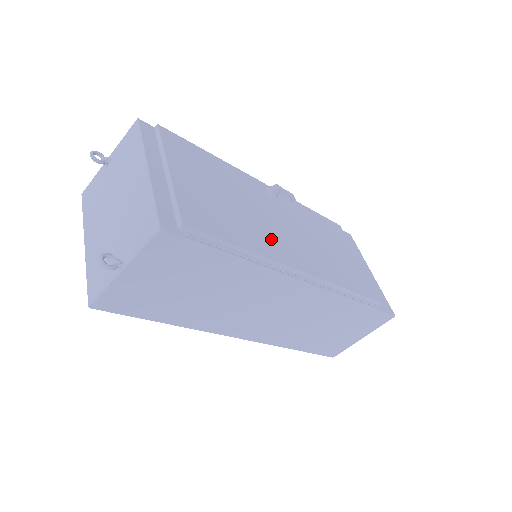
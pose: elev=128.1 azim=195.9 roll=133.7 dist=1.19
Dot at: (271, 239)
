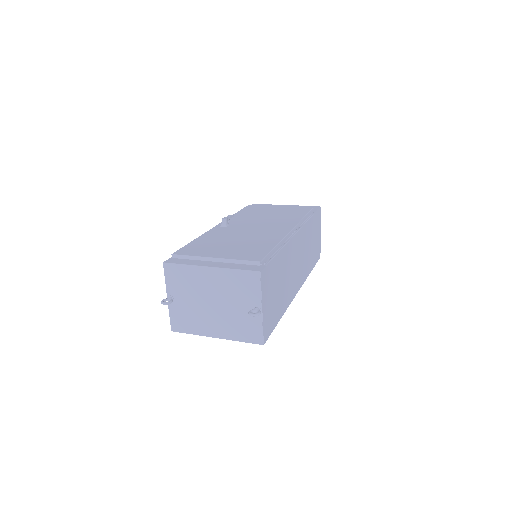
Dot at: (266, 235)
